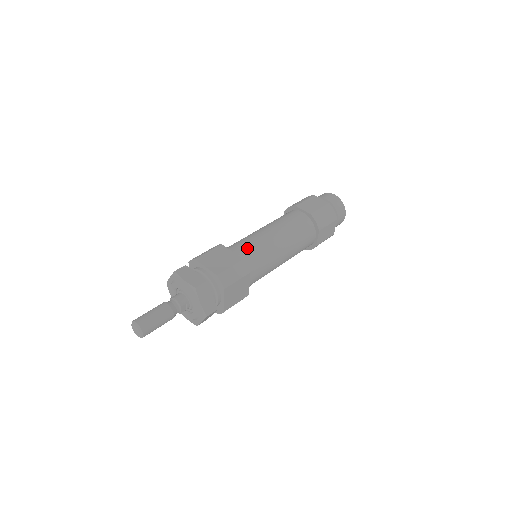
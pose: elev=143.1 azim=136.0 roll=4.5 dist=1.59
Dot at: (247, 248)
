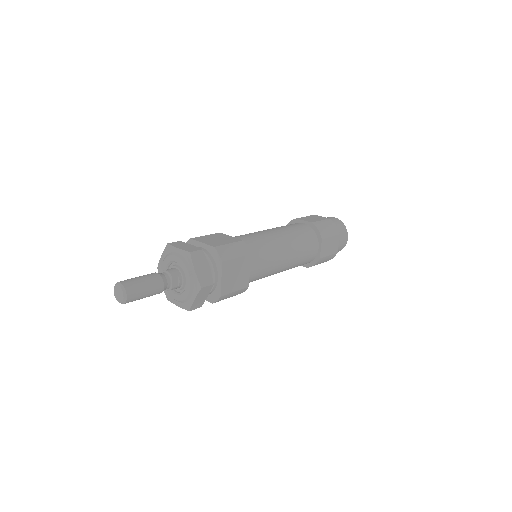
Dot at: (247, 237)
